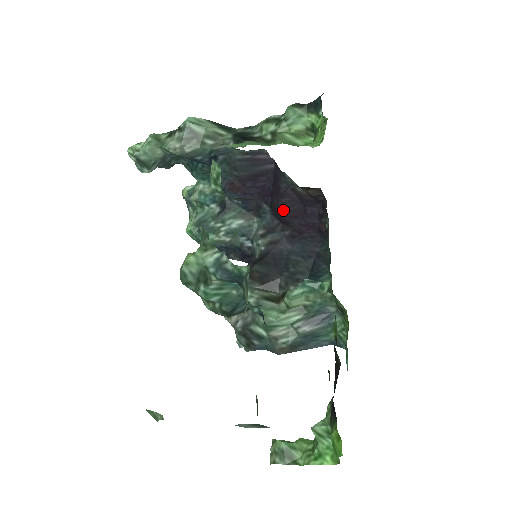
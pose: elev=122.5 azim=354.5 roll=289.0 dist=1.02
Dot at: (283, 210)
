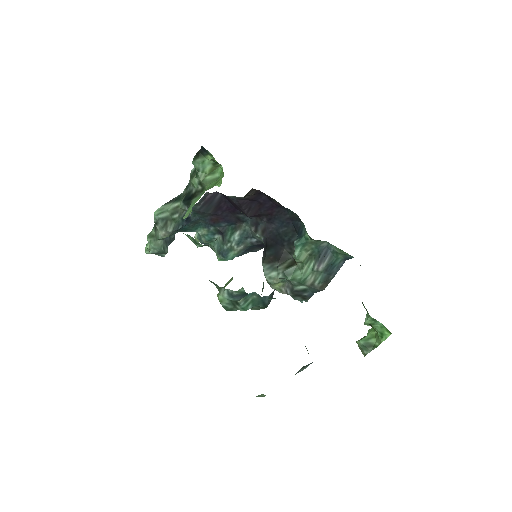
Dot at: (249, 213)
